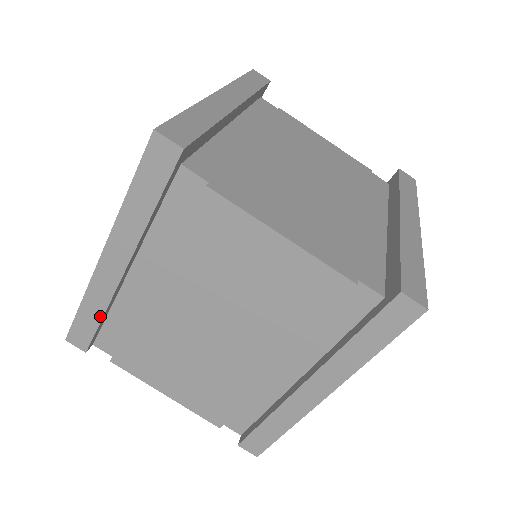
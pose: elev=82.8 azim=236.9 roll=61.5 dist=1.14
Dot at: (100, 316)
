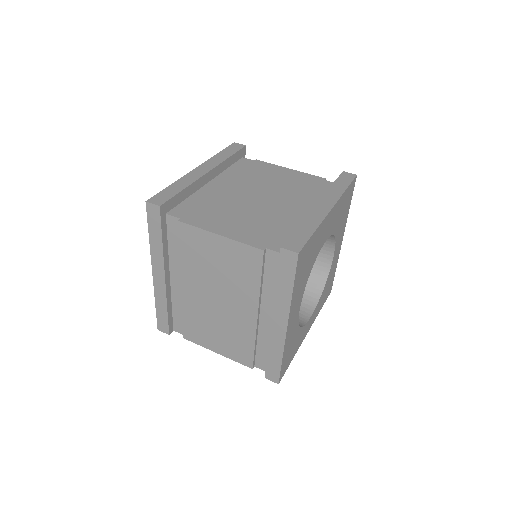
Dot at: (166, 309)
